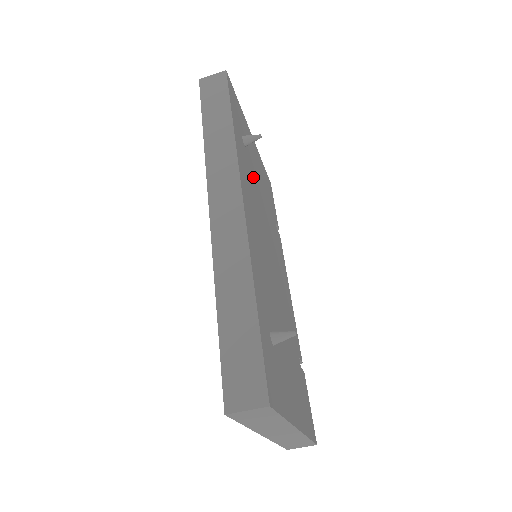
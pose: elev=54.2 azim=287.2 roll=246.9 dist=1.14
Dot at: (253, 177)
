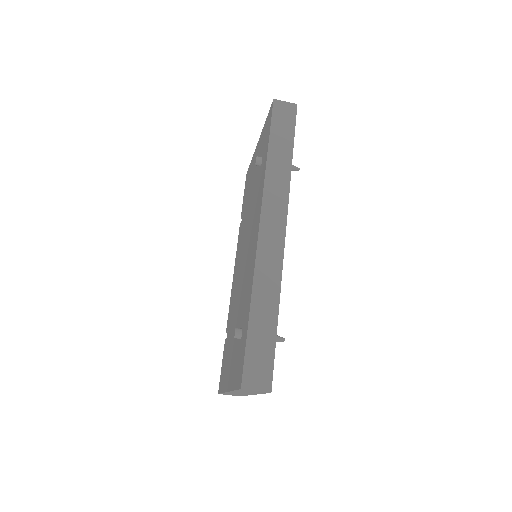
Dot at: occluded
